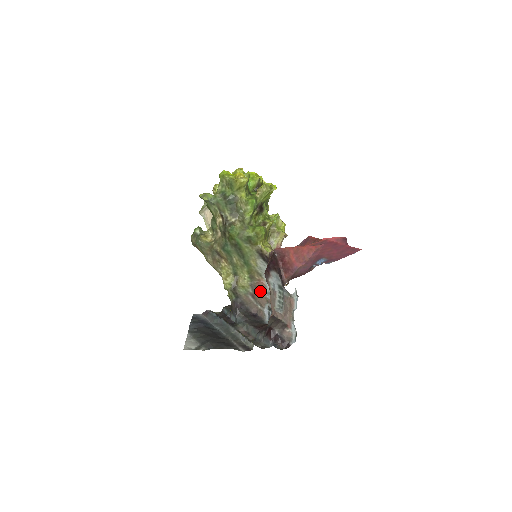
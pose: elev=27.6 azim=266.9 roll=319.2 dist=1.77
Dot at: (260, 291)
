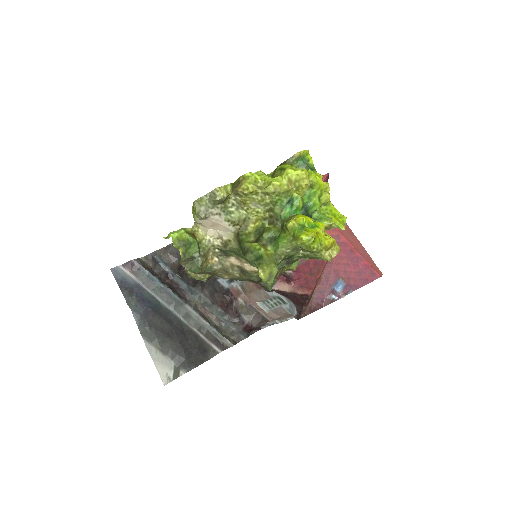
Dot at: occluded
